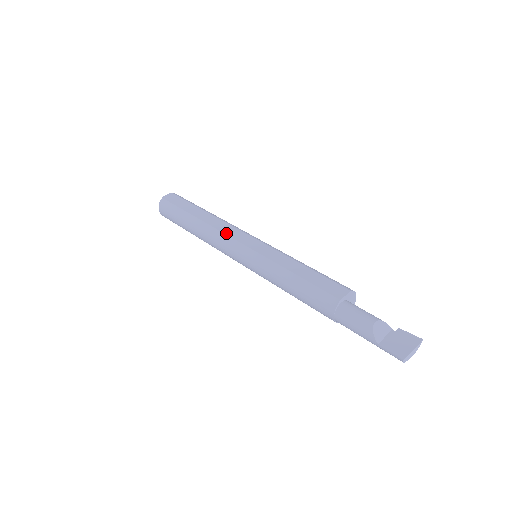
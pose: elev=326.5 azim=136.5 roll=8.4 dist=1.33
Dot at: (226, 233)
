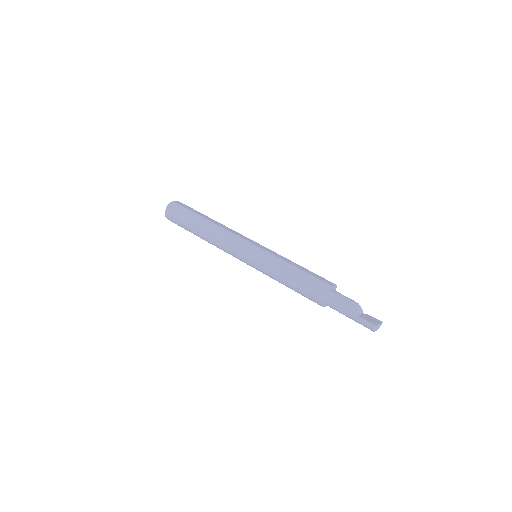
Dot at: (236, 234)
